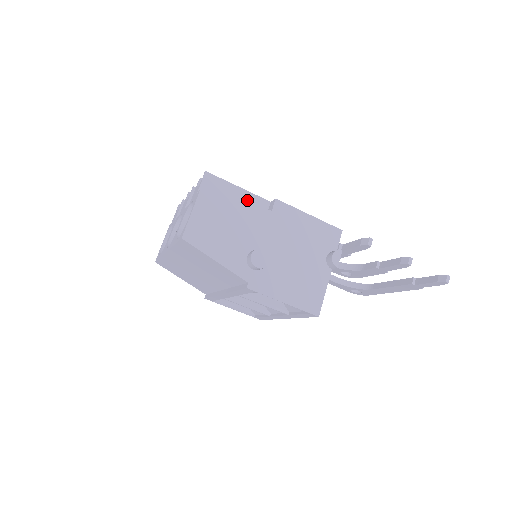
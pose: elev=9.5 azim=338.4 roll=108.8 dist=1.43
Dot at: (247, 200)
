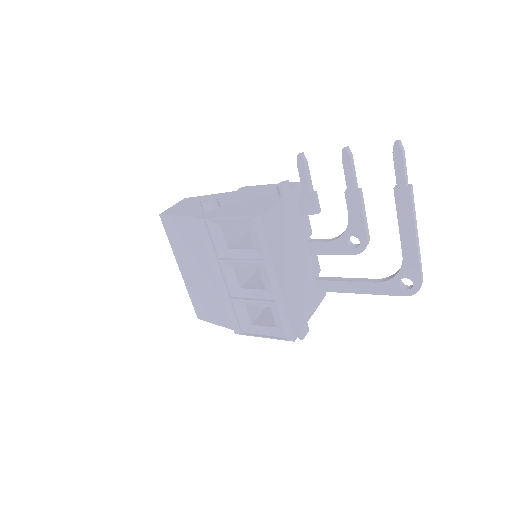
Dot at: occluded
